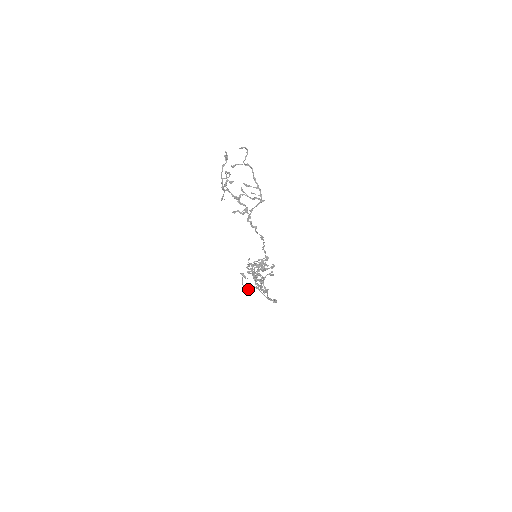
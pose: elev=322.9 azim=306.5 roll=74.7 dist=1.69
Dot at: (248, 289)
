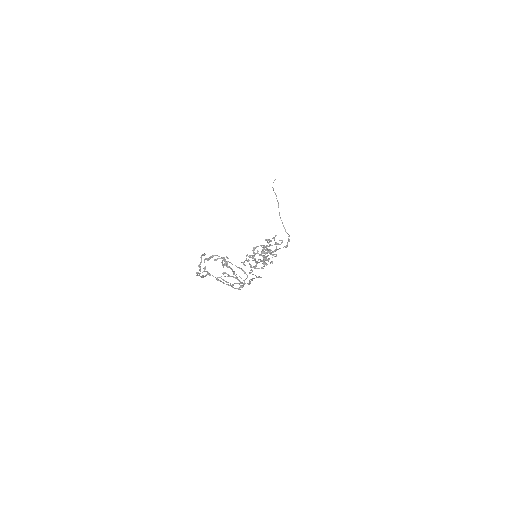
Dot at: occluded
